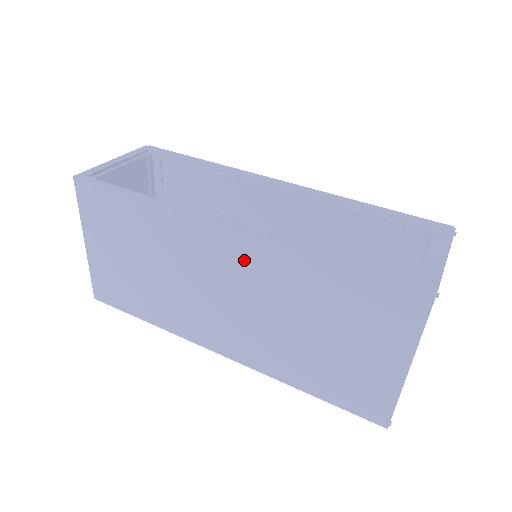
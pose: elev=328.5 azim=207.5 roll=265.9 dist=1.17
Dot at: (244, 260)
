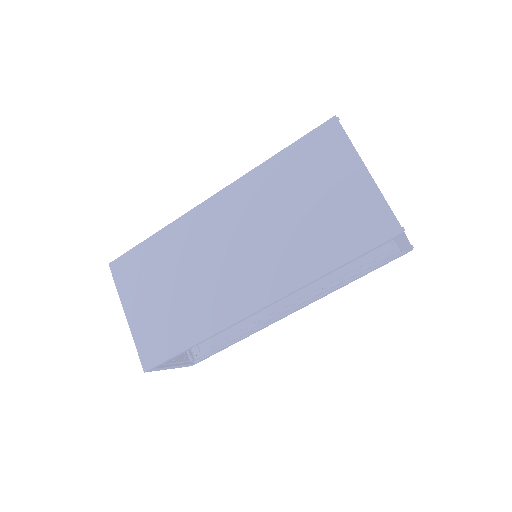
Dot at: (233, 207)
